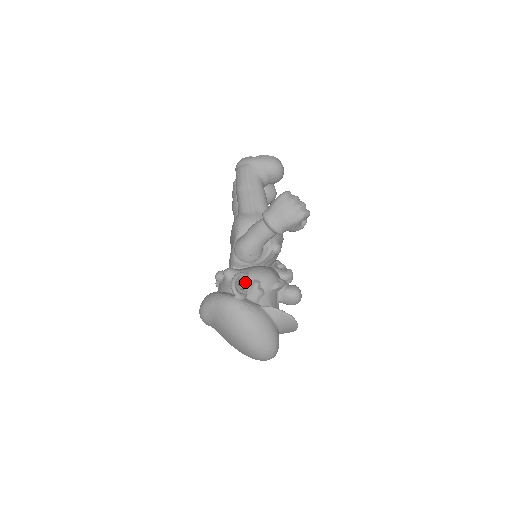
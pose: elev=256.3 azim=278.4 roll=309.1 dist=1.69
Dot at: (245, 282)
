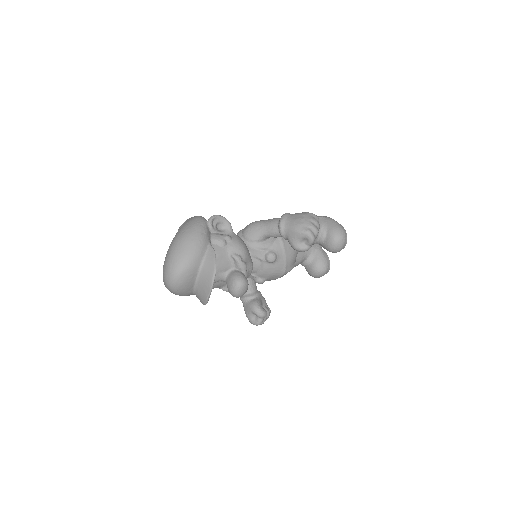
Dot at: (225, 231)
